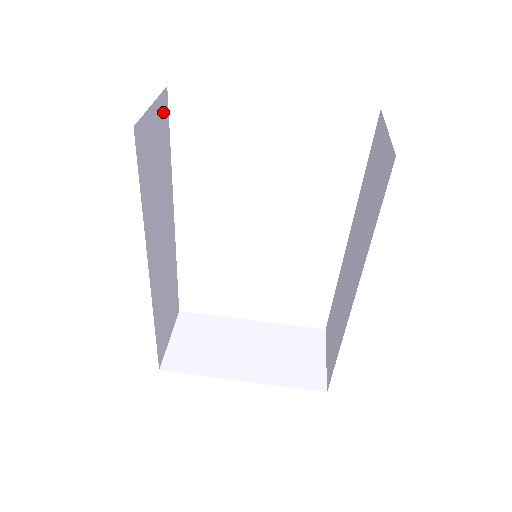
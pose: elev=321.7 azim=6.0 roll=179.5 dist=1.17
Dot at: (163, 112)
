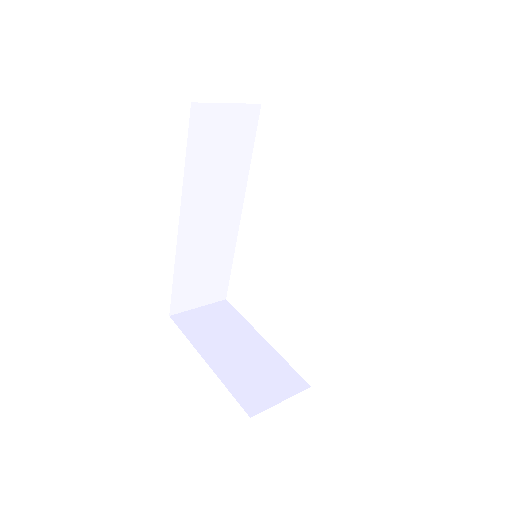
Dot at: (247, 119)
